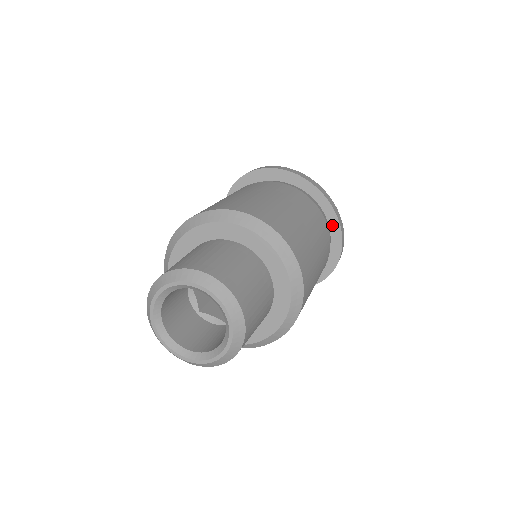
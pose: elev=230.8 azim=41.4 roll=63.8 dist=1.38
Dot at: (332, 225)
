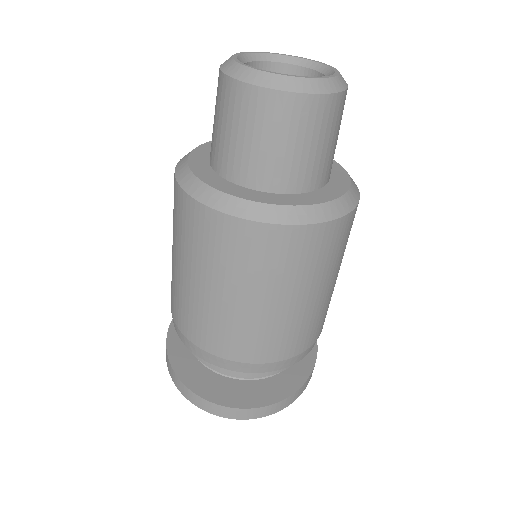
Dot at: (297, 376)
